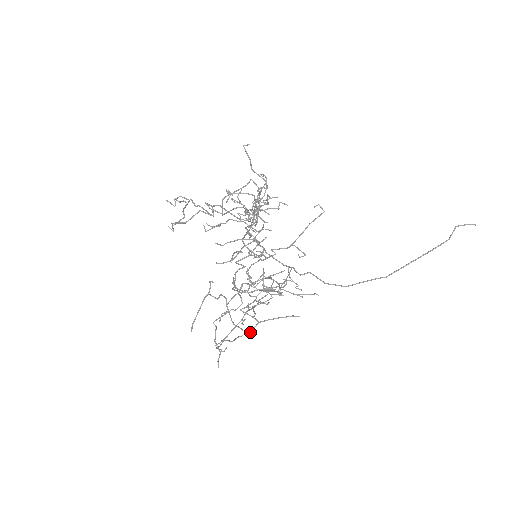
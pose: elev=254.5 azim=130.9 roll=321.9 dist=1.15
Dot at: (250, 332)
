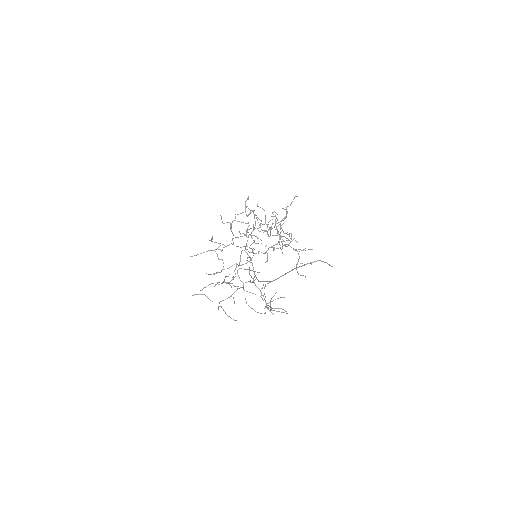
Dot at: (214, 286)
